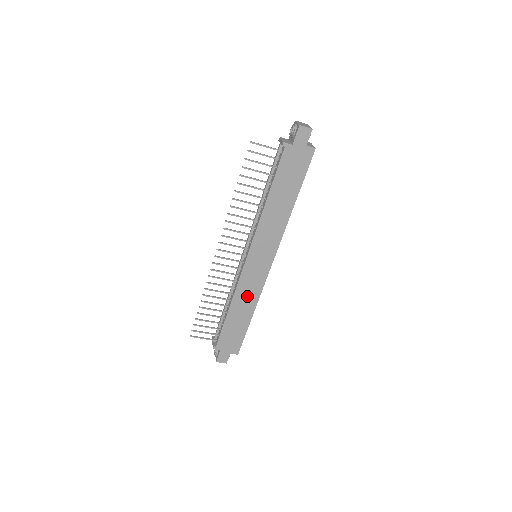
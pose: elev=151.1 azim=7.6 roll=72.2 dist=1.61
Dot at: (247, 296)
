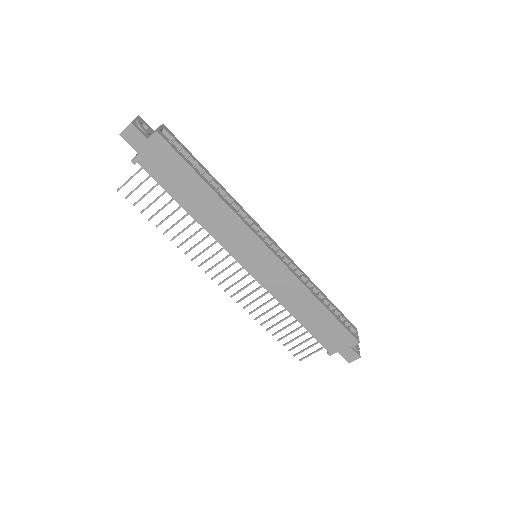
Dot at: (292, 294)
